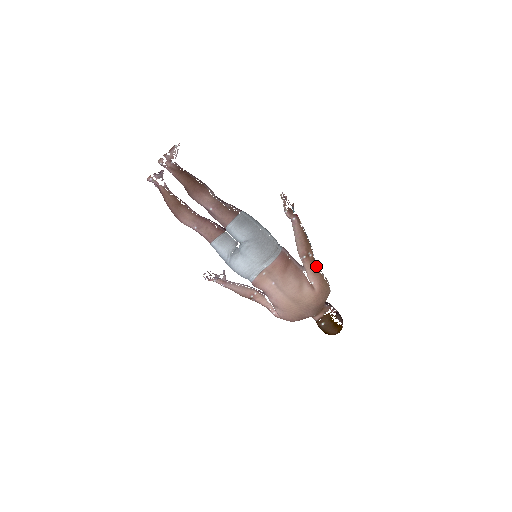
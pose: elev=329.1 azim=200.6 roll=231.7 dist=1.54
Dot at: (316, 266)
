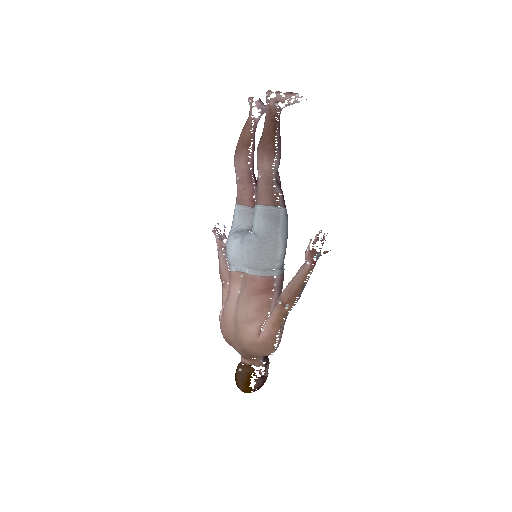
Dot at: (282, 321)
